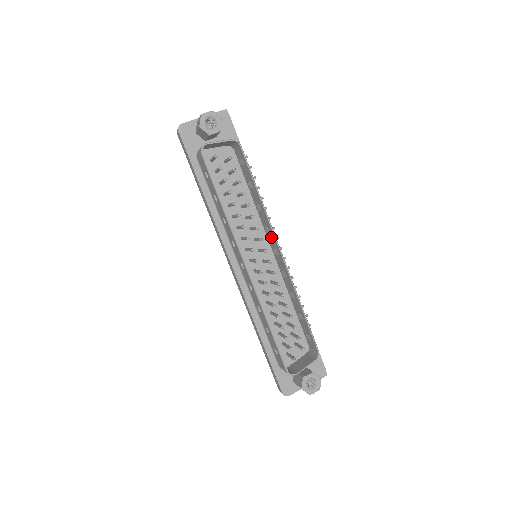
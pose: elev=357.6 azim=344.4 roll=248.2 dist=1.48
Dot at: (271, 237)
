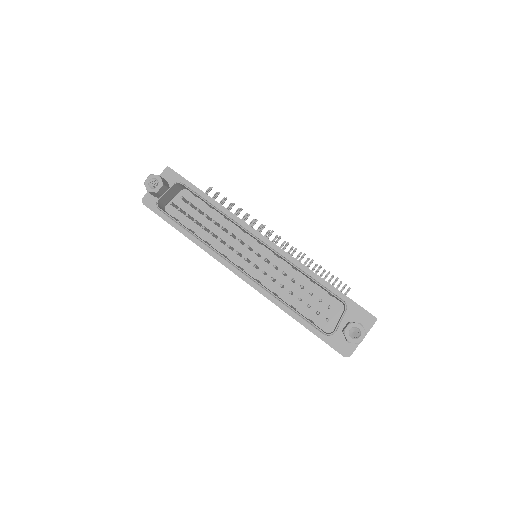
Dot at: occluded
